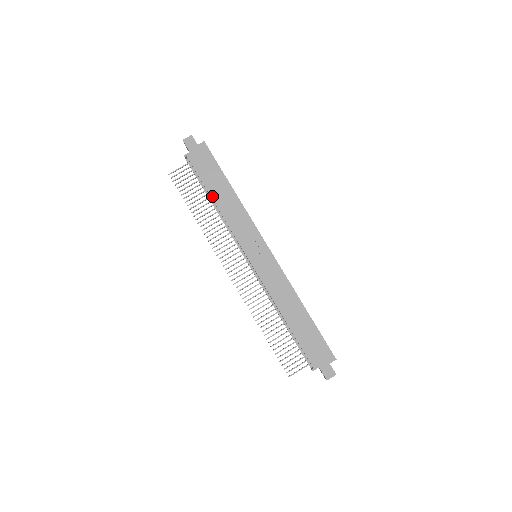
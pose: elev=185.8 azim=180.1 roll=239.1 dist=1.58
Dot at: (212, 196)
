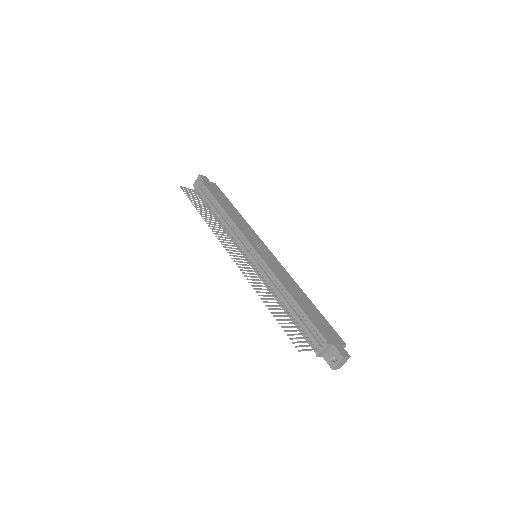
Dot at: (222, 206)
